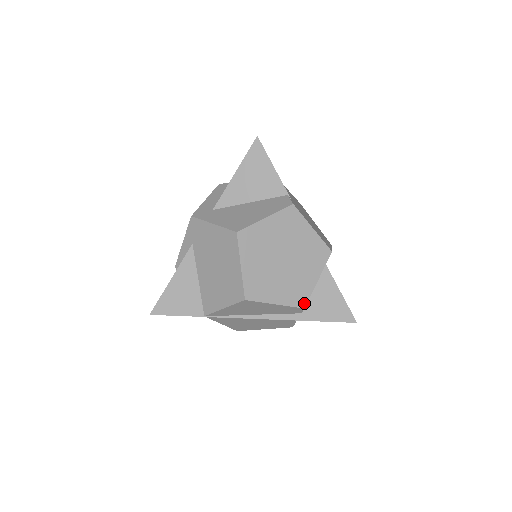
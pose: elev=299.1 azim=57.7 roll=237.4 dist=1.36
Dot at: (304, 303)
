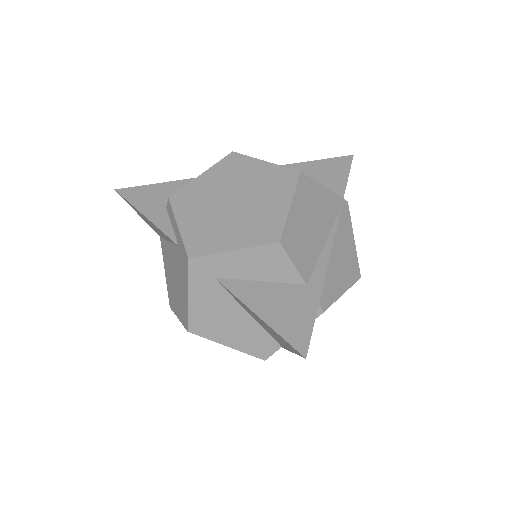
Dot at: occluded
